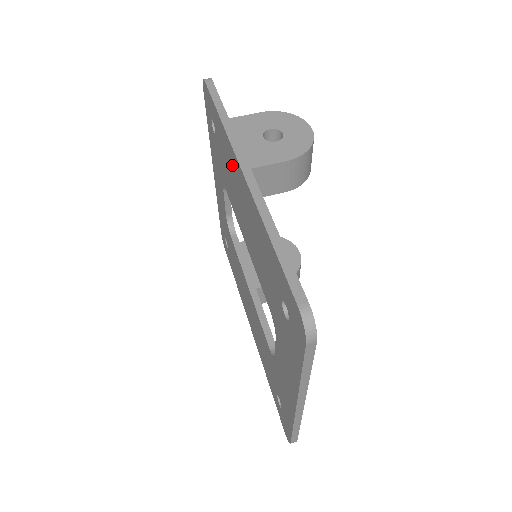
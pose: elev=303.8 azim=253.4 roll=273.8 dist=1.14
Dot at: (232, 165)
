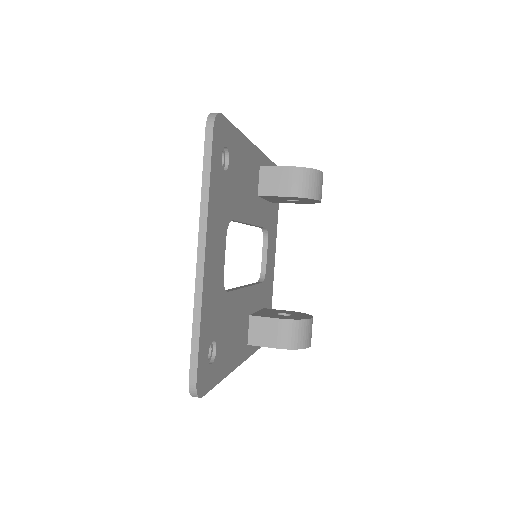
Dot at: occluded
